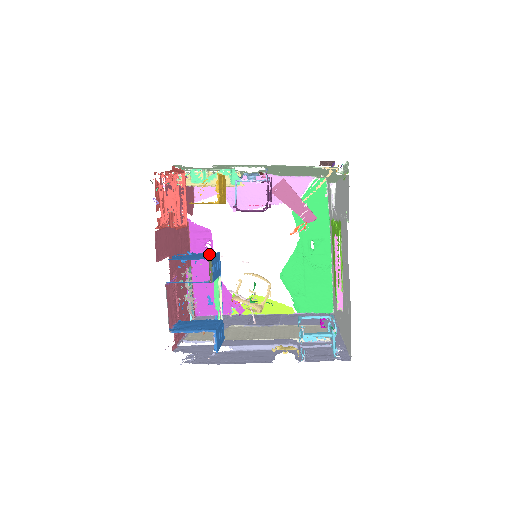
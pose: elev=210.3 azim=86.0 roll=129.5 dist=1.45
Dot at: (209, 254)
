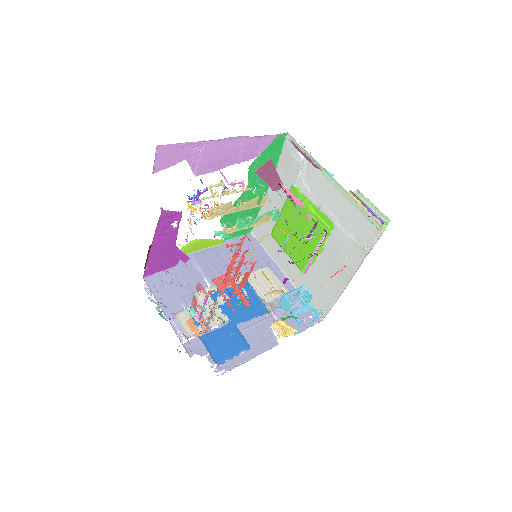
Dot at: occluded
